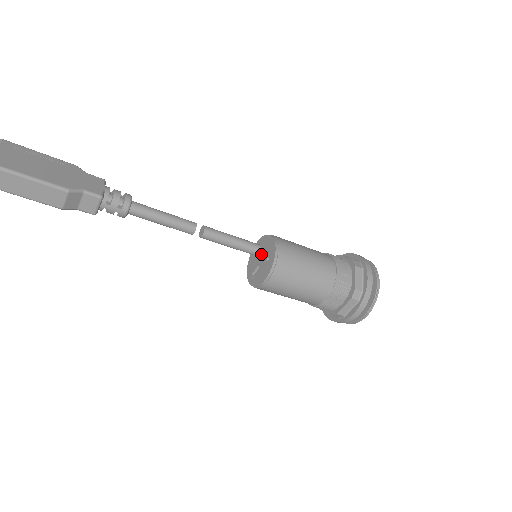
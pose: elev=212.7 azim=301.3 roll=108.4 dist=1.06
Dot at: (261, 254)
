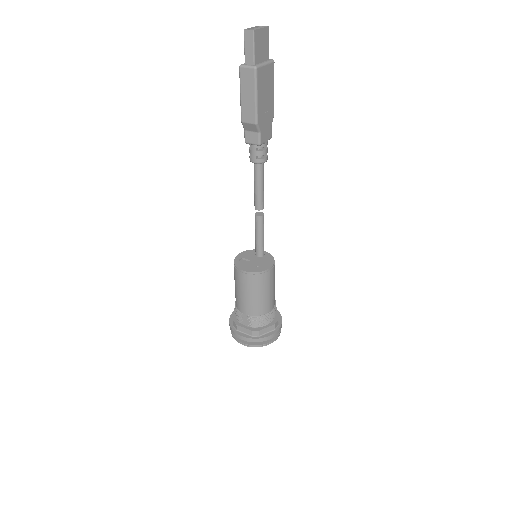
Dot at: (259, 259)
